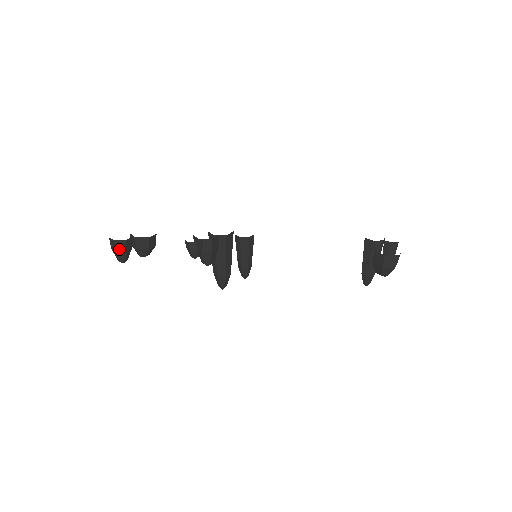
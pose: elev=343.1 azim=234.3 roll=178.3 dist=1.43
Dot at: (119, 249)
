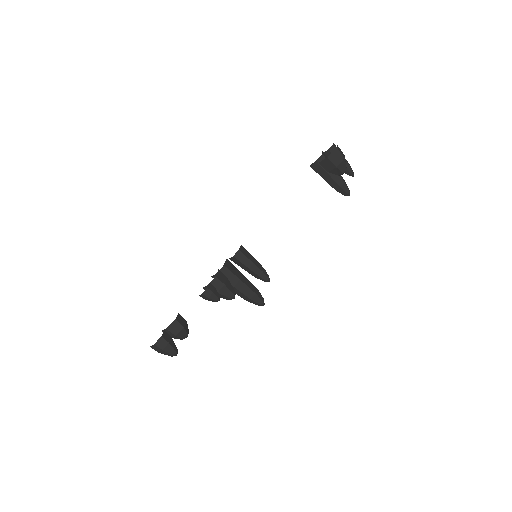
Dot at: (163, 347)
